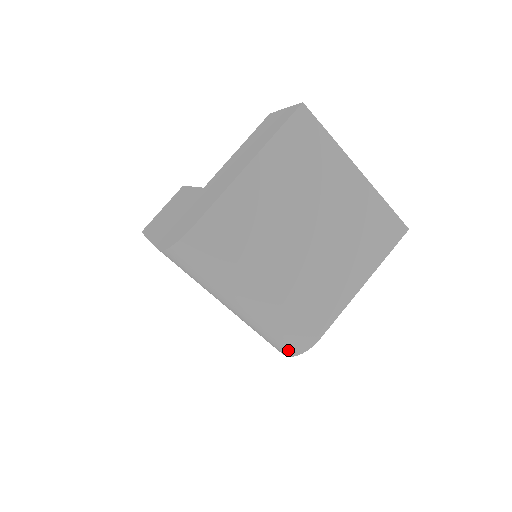
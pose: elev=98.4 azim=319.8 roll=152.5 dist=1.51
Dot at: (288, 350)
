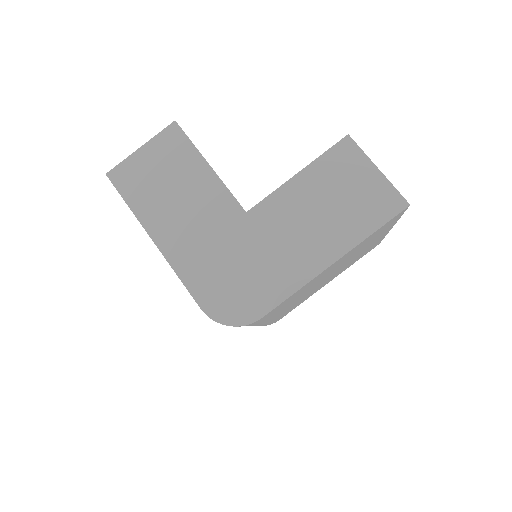
Dot at: occluded
